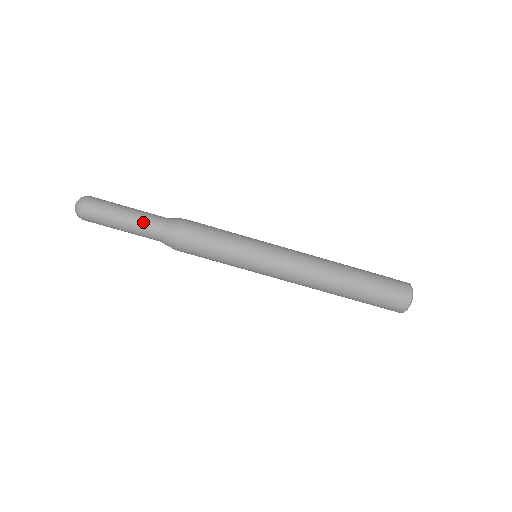
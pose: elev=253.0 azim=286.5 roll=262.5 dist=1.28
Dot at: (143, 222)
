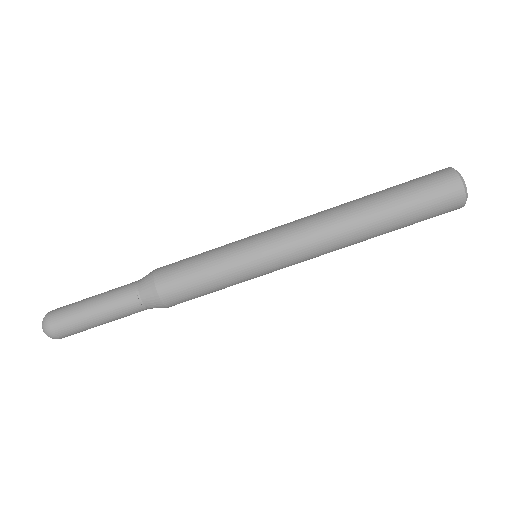
Dot at: (116, 305)
